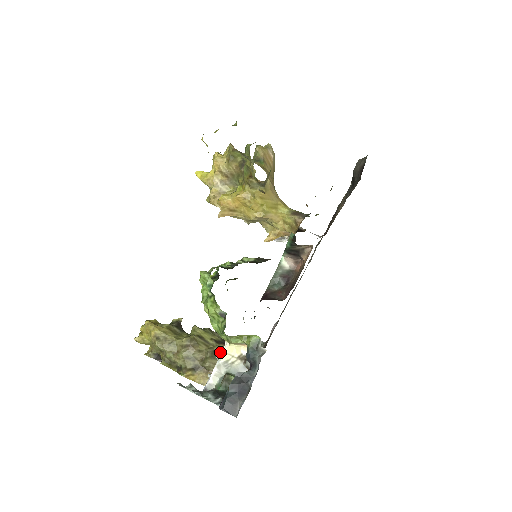
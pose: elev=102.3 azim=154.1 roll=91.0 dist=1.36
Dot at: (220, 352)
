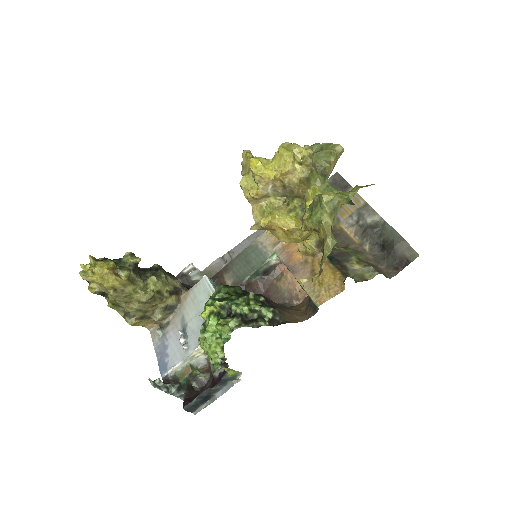
Dot at: (172, 307)
